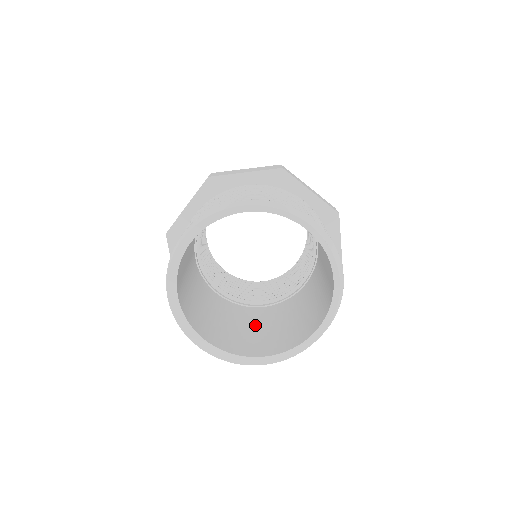
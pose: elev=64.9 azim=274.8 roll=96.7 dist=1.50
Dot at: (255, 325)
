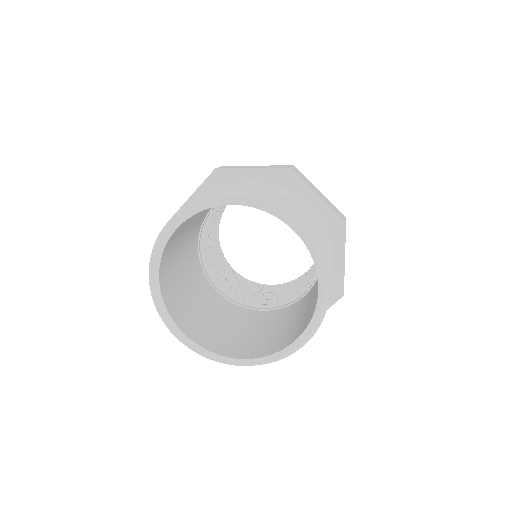
Dot at: (200, 301)
